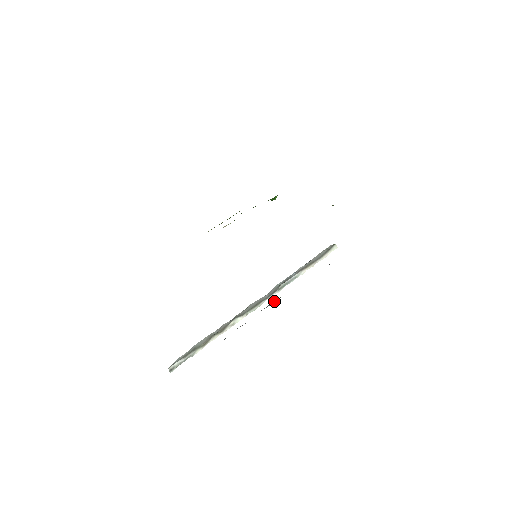
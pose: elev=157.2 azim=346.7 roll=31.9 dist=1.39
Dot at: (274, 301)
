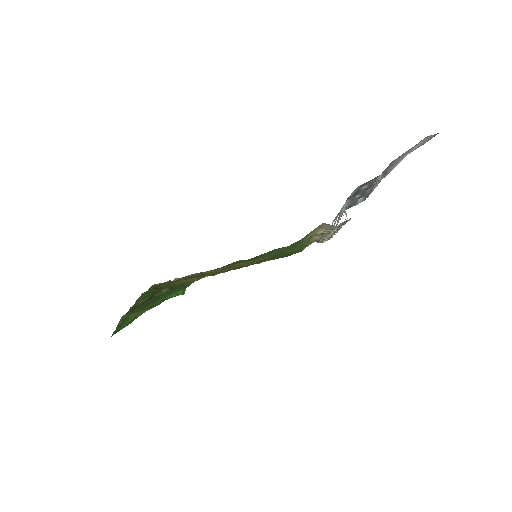
Dot at: occluded
